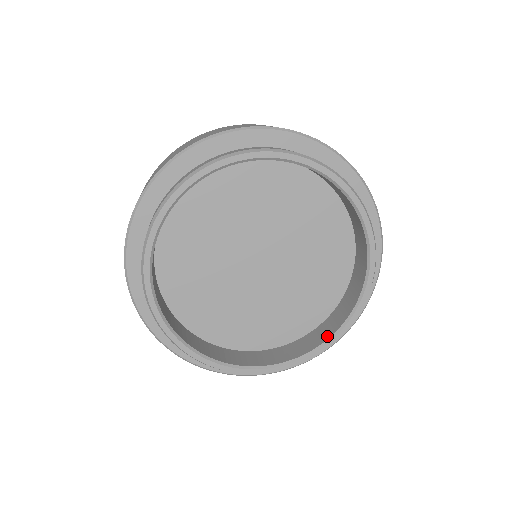
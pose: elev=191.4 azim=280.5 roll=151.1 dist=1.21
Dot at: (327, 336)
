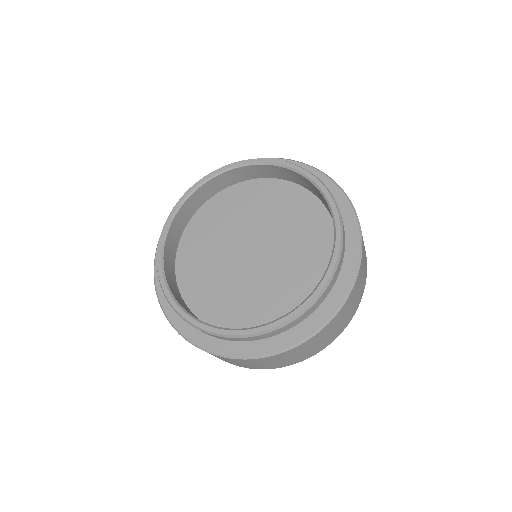
Dot at: (306, 300)
